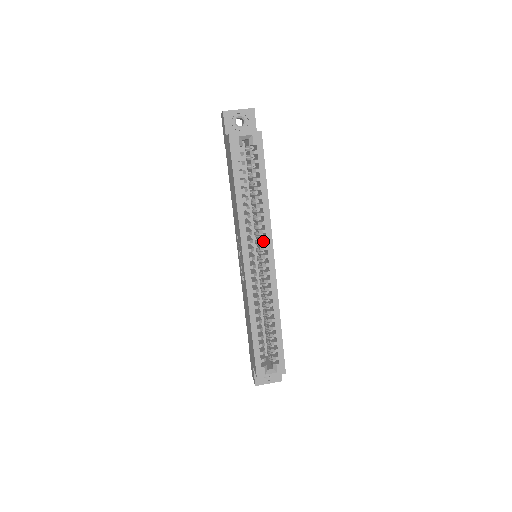
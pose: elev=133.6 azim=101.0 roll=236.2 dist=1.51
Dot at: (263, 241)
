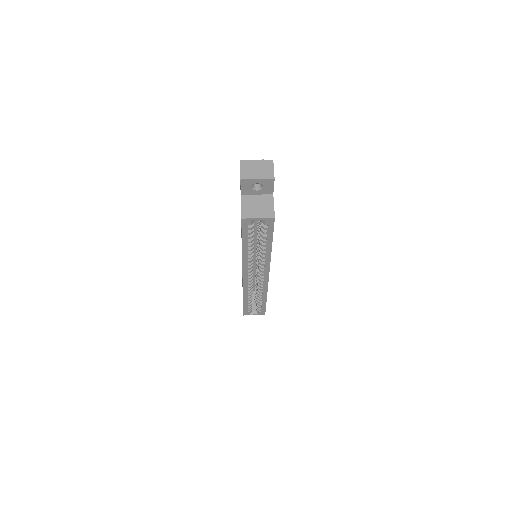
Dot at: occluded
